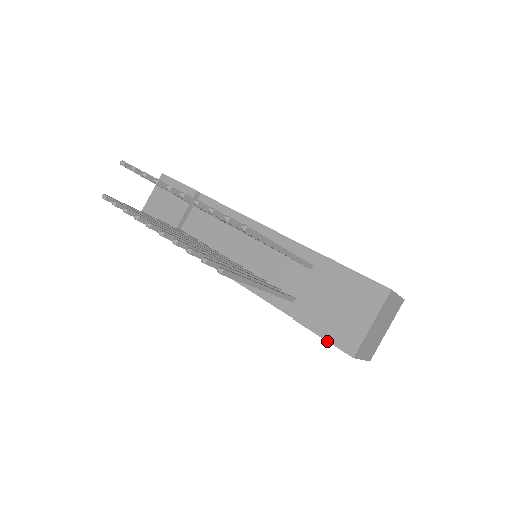
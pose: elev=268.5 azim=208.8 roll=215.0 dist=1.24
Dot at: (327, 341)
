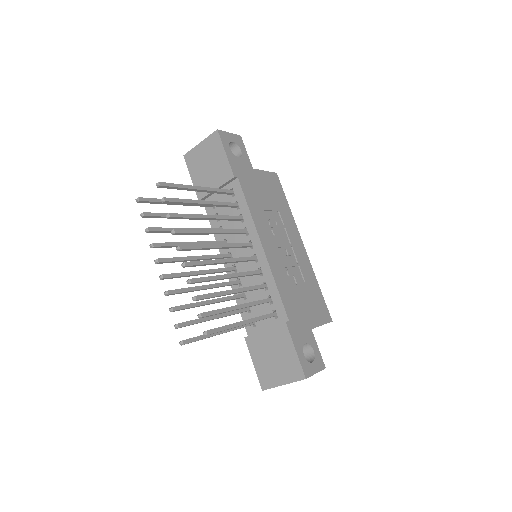
Dot at: (255, 369)
